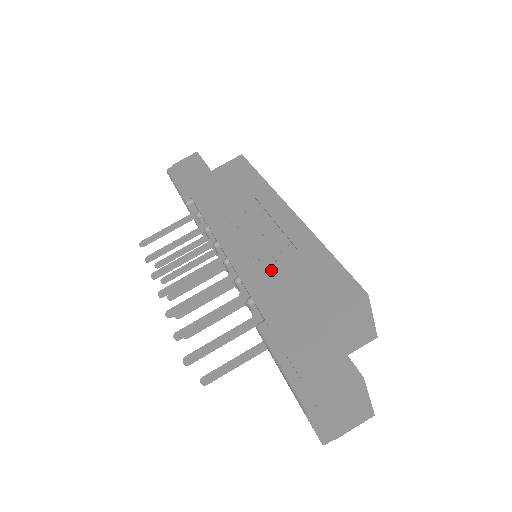
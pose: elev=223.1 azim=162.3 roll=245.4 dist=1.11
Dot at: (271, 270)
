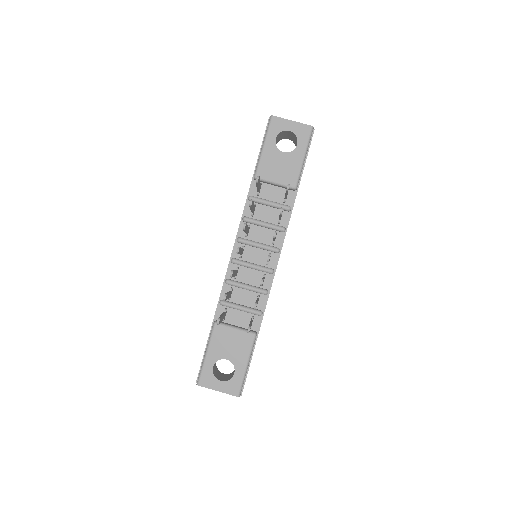
Dot at: occluded
